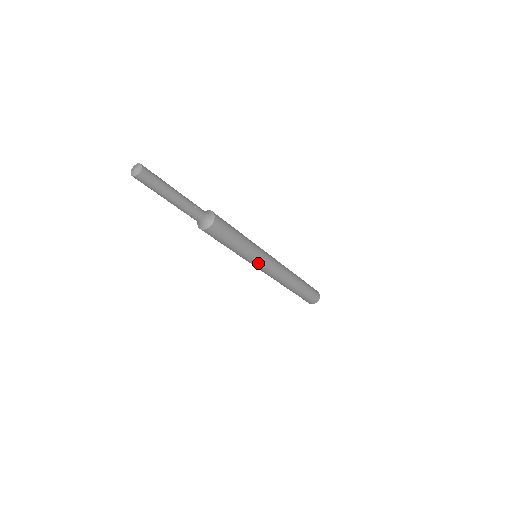
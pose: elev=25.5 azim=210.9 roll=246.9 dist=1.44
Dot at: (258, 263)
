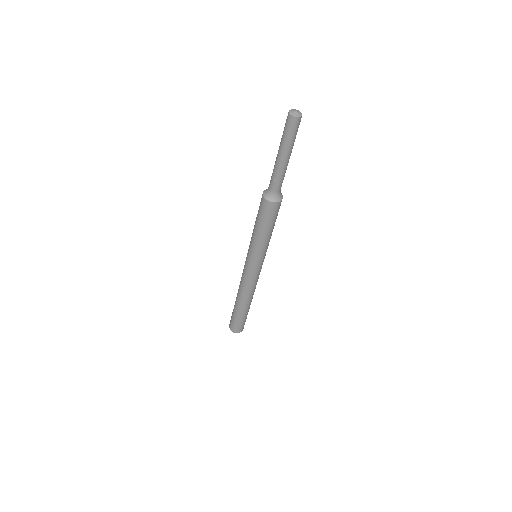
Dot at: (256, 262)
